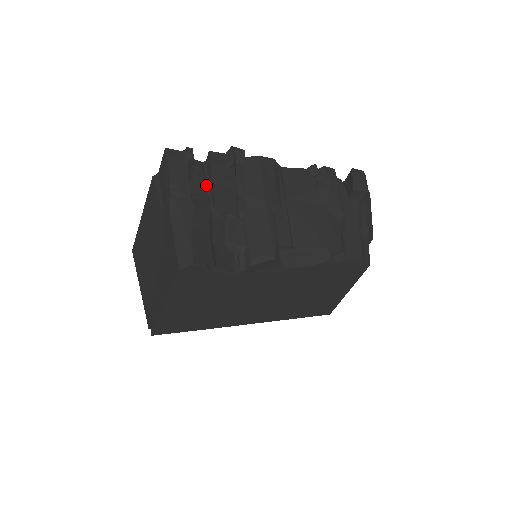
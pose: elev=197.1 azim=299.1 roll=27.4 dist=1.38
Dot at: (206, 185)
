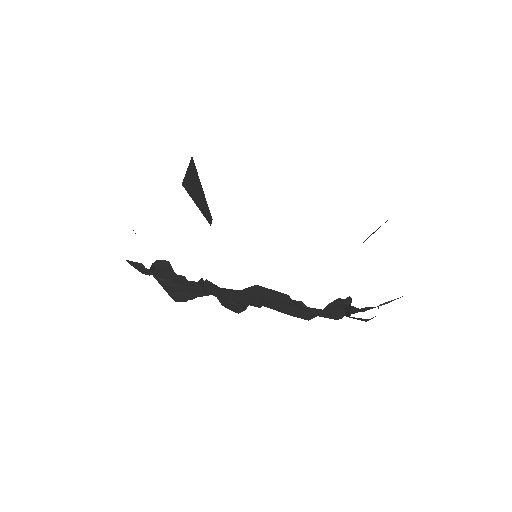
Dot at: occluded
